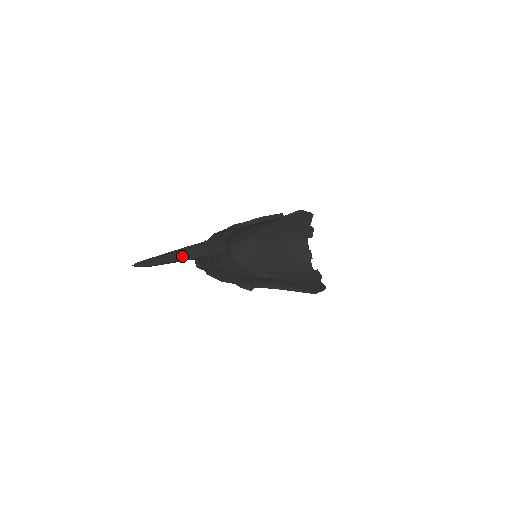
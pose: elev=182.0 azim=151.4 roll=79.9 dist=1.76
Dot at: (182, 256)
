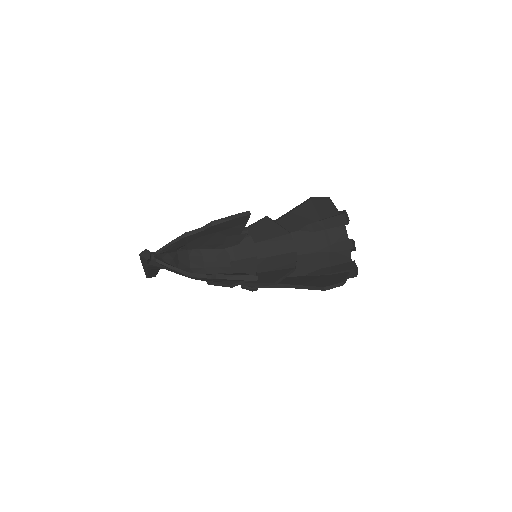
Dot at: (144, 267)
